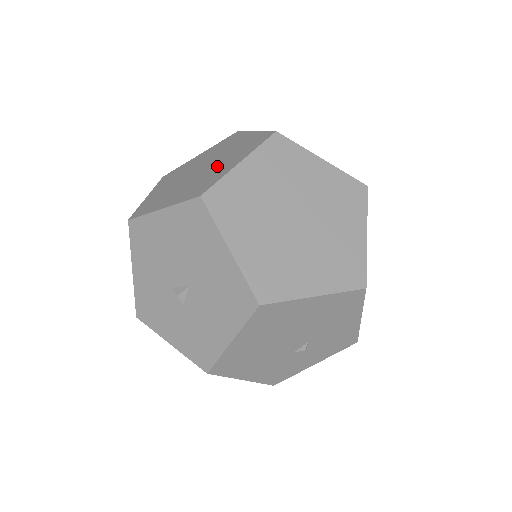
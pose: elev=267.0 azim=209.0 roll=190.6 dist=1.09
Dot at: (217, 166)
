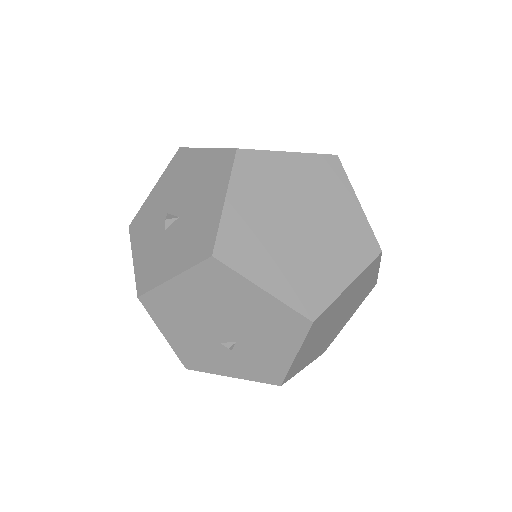
Dot at: occluded
